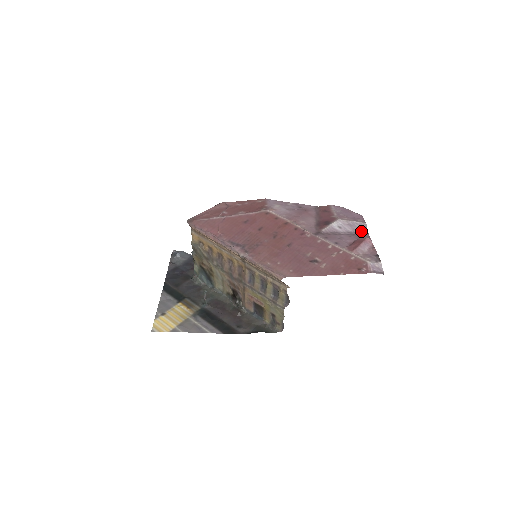
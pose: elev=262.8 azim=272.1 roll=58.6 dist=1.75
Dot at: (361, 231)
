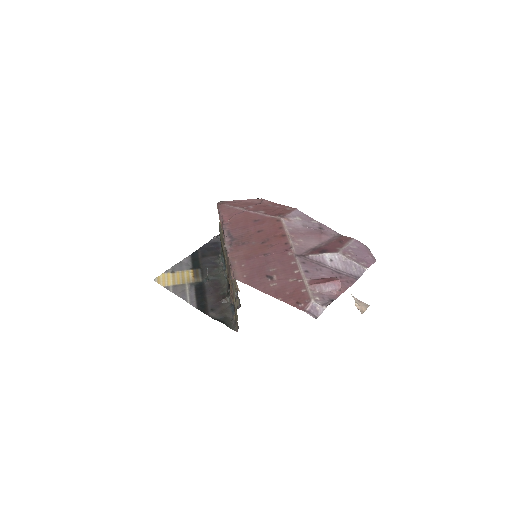
Dot at: (352, 273)
